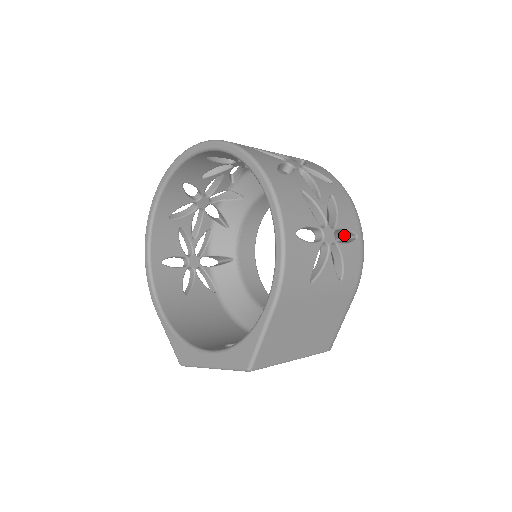
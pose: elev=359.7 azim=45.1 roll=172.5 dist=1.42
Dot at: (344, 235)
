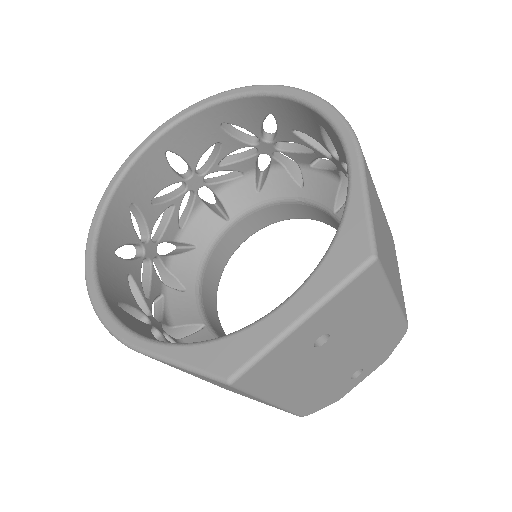
Dot at: occluded
